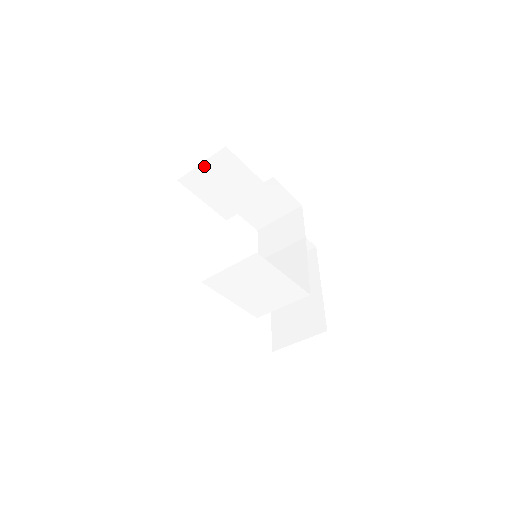
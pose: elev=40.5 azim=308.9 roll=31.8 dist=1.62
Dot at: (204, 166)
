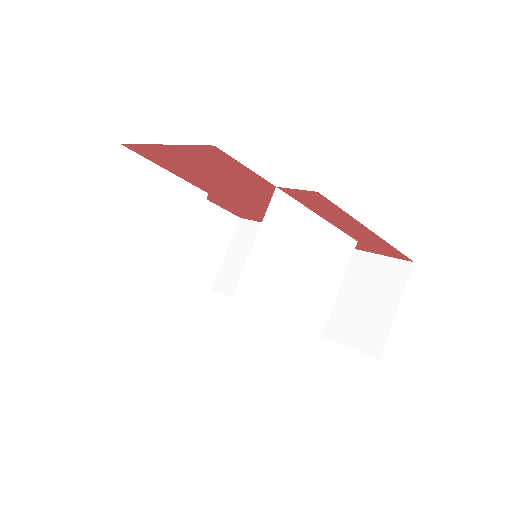
Dot at: (105, 194)
